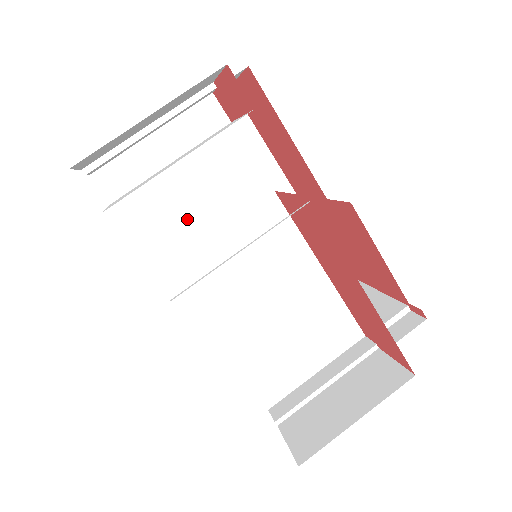
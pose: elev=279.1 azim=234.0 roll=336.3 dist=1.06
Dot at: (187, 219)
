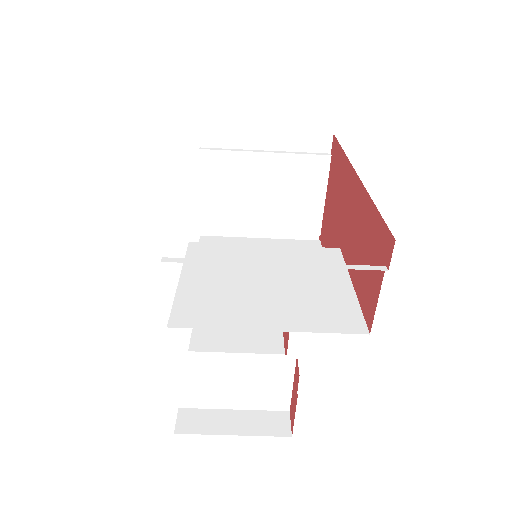
Dot at: occluded
